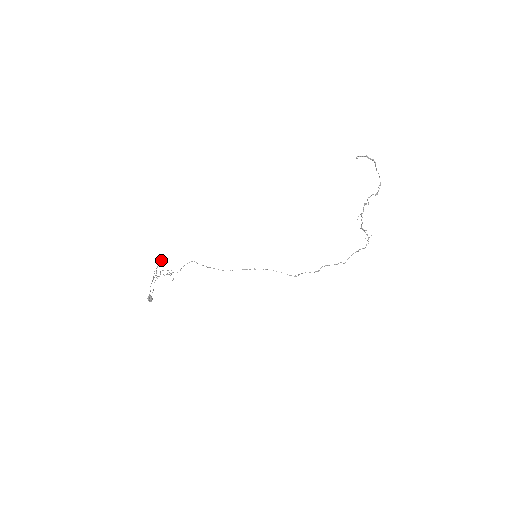
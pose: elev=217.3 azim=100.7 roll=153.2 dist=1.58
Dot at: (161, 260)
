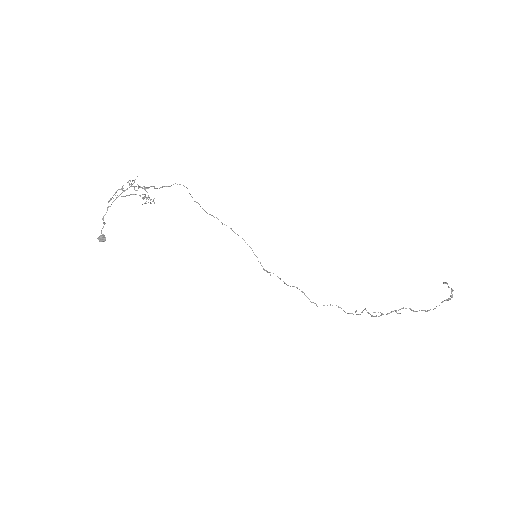
Dot at: occluded
